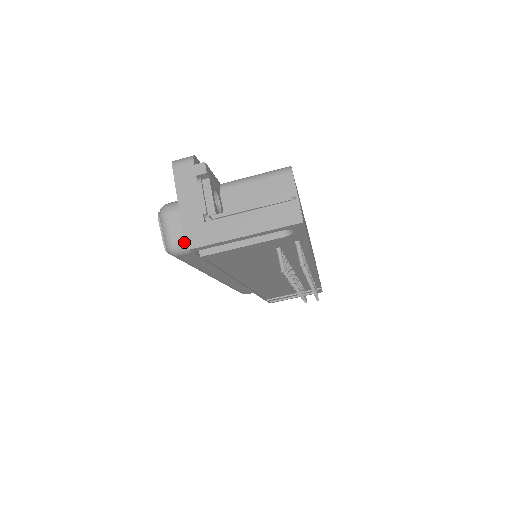
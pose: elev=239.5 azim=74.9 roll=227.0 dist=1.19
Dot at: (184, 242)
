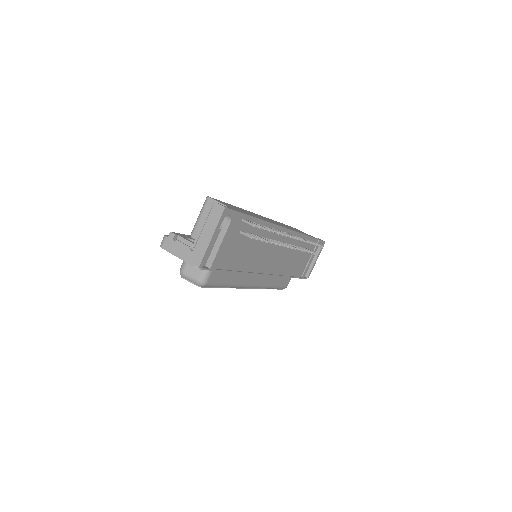
Dot at: (202, 274)
